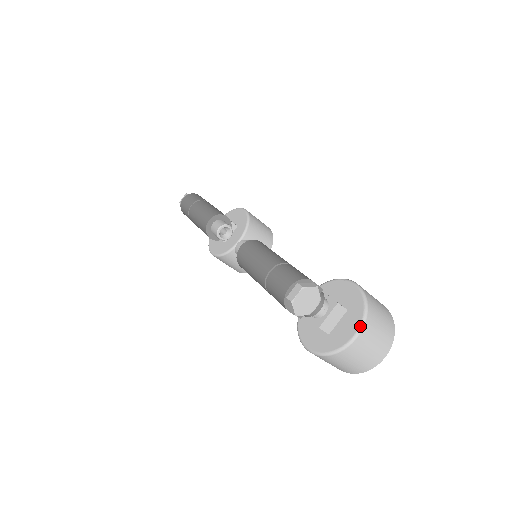
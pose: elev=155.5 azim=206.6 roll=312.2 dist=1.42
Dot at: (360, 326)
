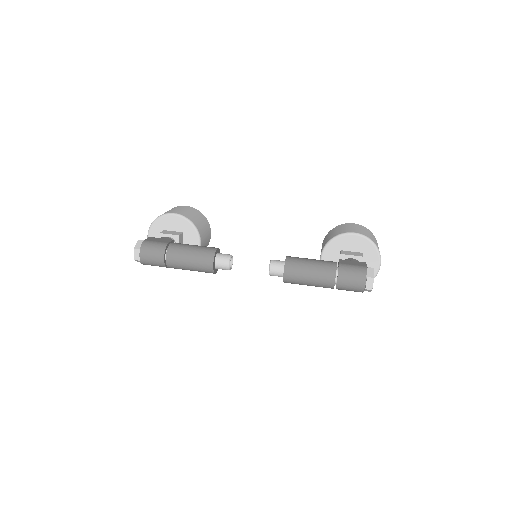
Dot at: (380, 258)
